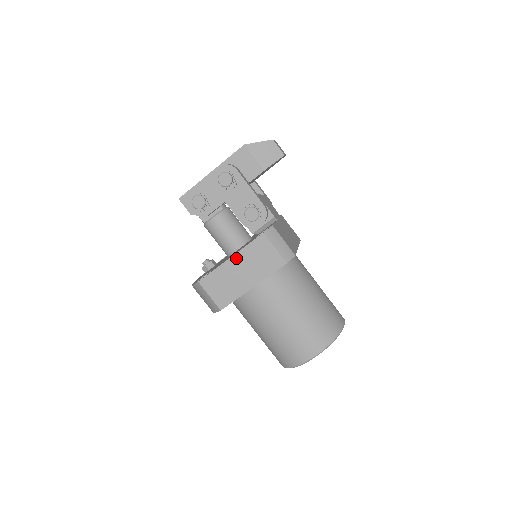
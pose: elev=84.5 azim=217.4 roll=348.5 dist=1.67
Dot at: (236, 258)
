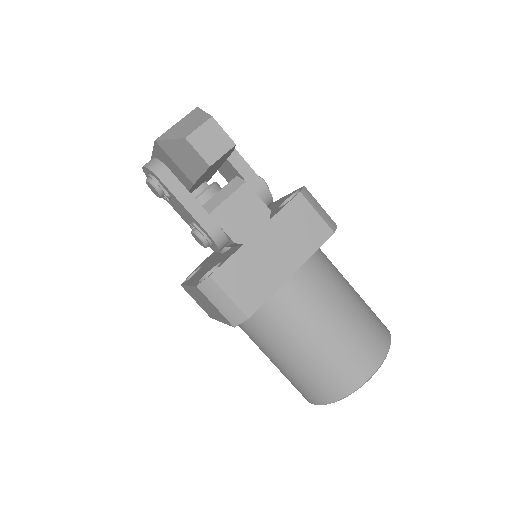
Dot at: (192, 289)
